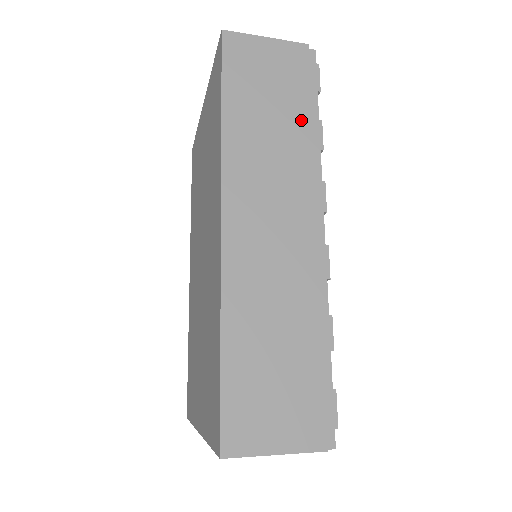
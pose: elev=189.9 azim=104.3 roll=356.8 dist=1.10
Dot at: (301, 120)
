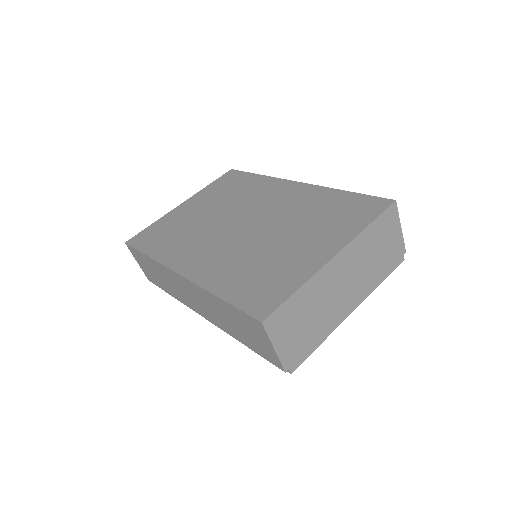
Dot at: occluded
